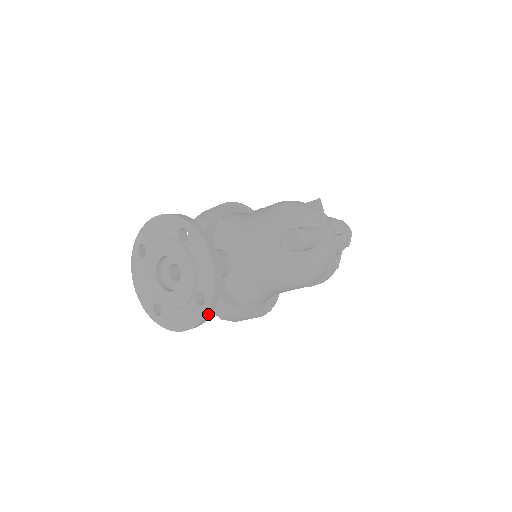
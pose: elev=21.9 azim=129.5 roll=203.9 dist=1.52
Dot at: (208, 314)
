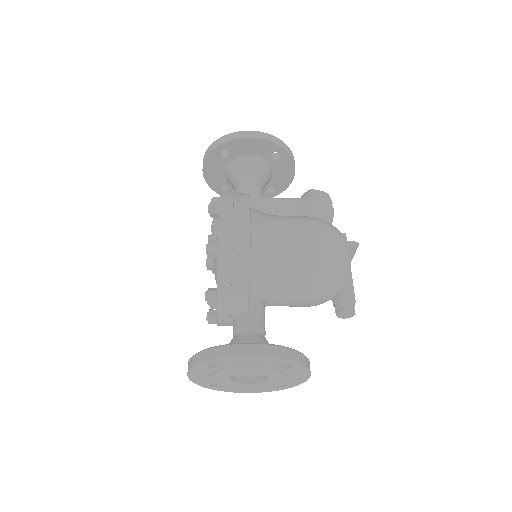
Dot at: occluded
